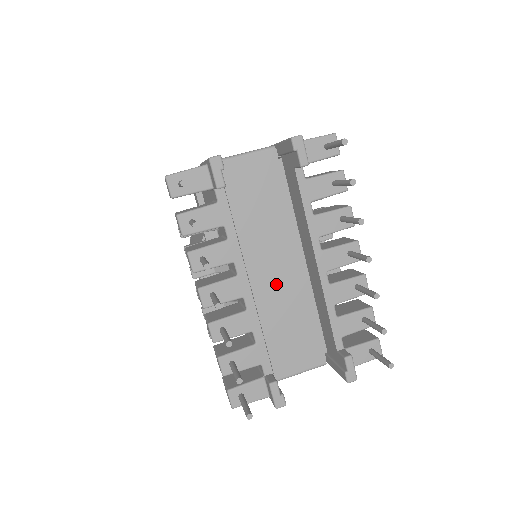
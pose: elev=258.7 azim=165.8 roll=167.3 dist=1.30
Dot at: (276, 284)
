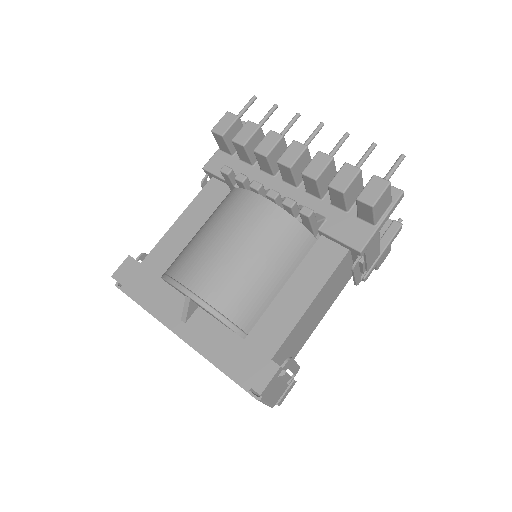
Dot at: occluded
